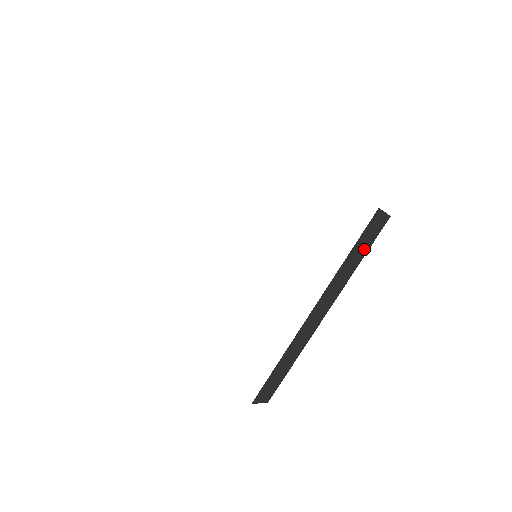
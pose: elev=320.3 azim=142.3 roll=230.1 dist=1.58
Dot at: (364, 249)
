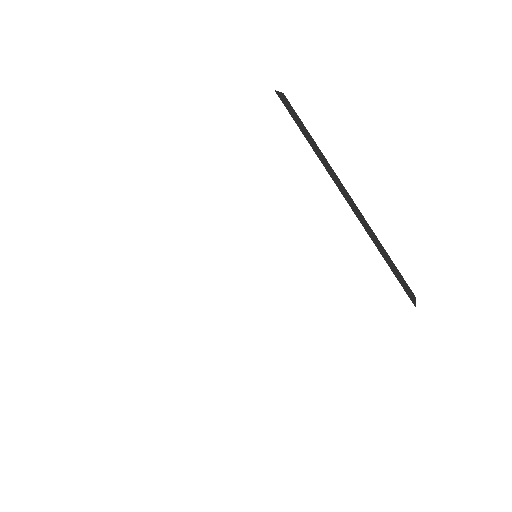
Dot at: occluded
